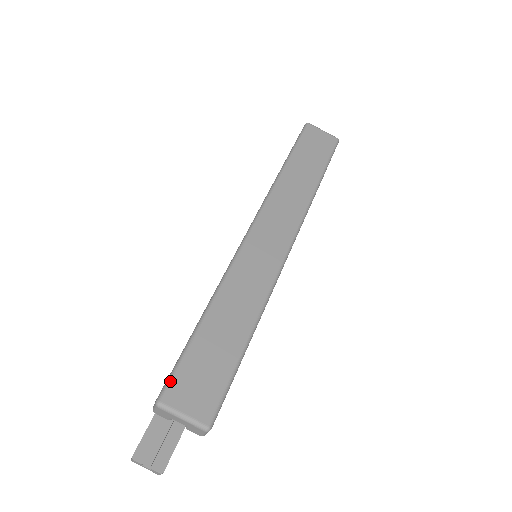
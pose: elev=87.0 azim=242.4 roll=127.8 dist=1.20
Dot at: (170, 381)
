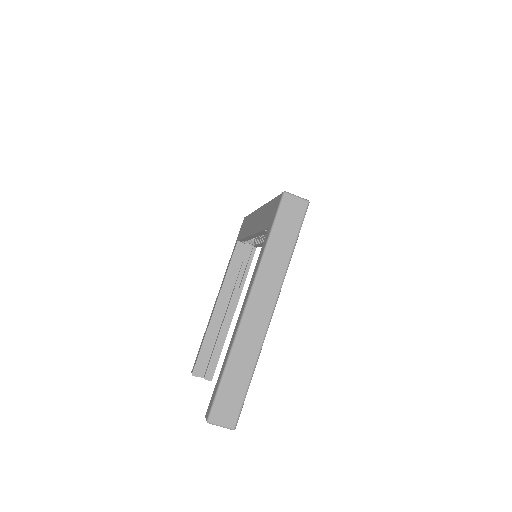
Dot at: (212, 411)
